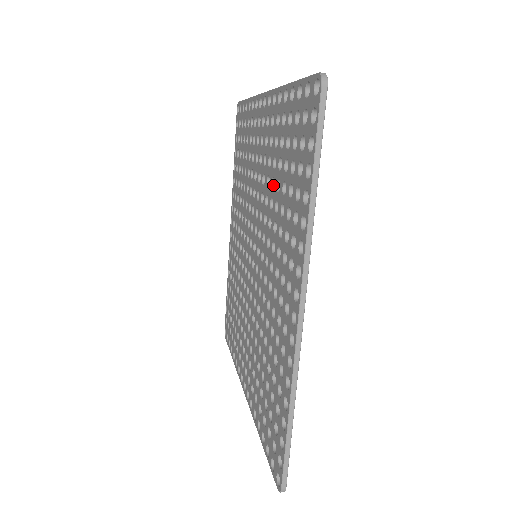
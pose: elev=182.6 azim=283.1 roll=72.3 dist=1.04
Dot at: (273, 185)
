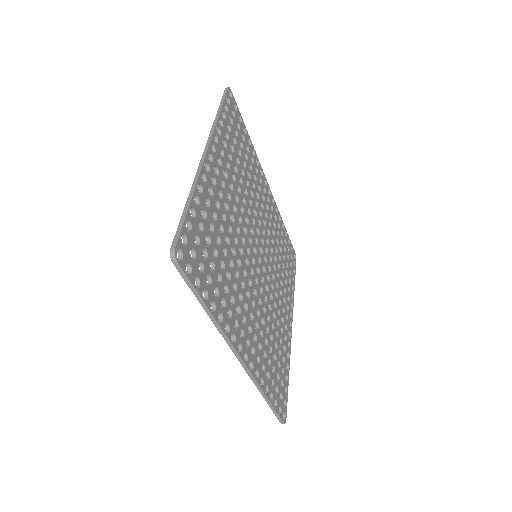
Dot at: (227, 239)
